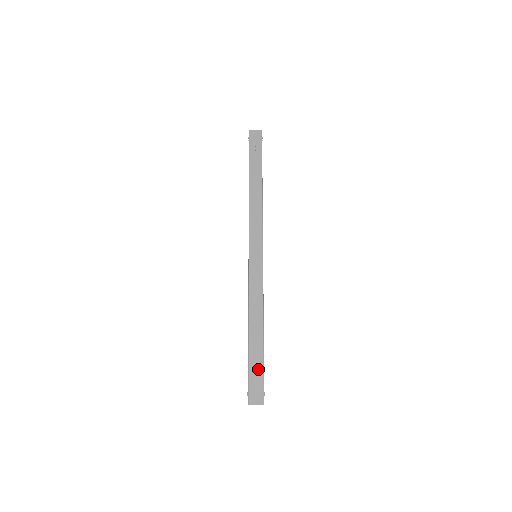
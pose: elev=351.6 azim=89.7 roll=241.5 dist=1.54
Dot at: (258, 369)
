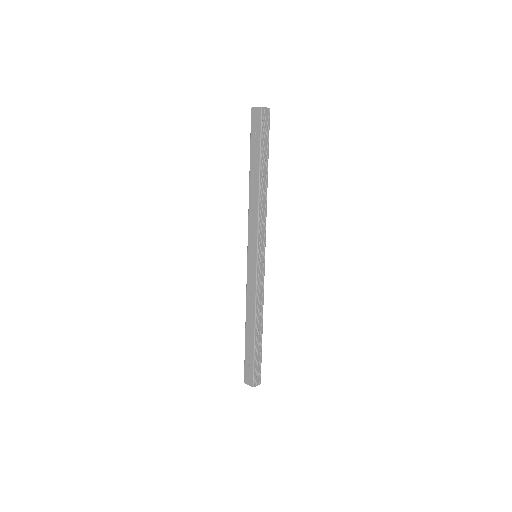
Dot at: (250, 359)
